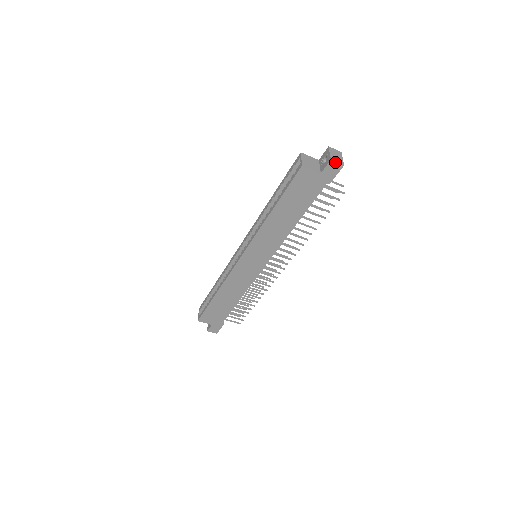
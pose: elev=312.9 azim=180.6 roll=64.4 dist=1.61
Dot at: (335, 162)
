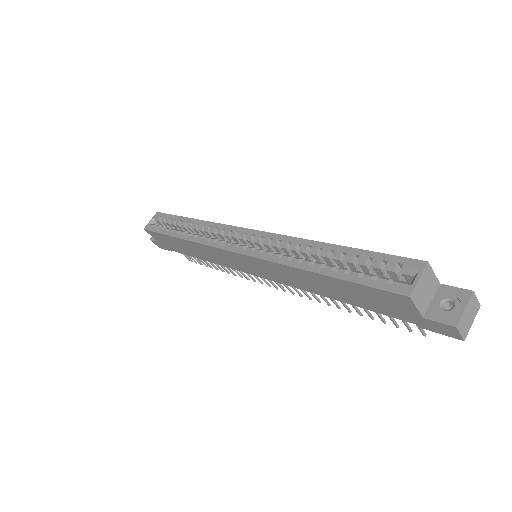
Dot at: (458, 331)
